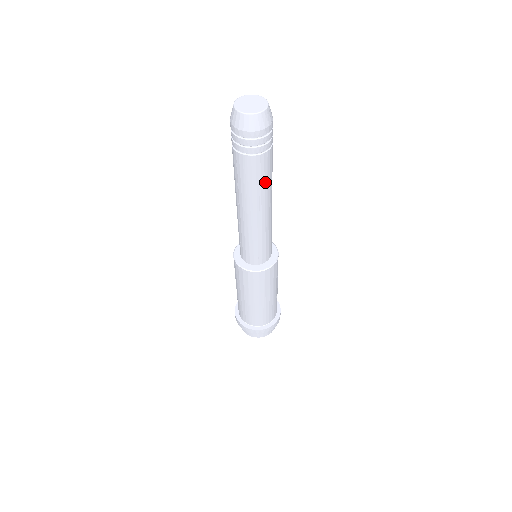
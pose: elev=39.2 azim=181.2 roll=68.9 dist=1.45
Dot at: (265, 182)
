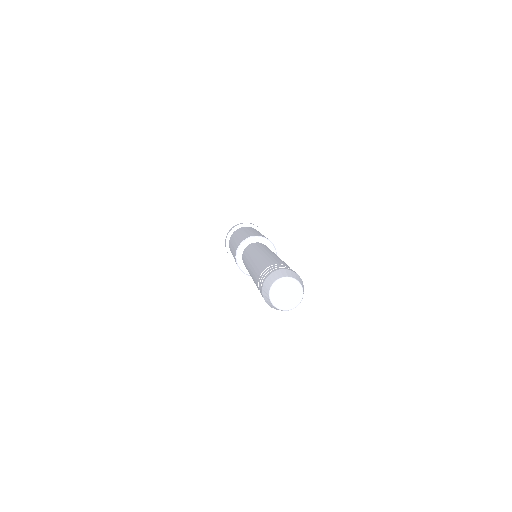
Dot at: occluded
